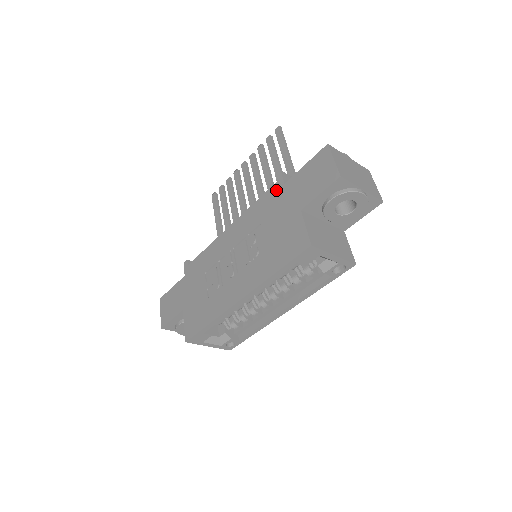
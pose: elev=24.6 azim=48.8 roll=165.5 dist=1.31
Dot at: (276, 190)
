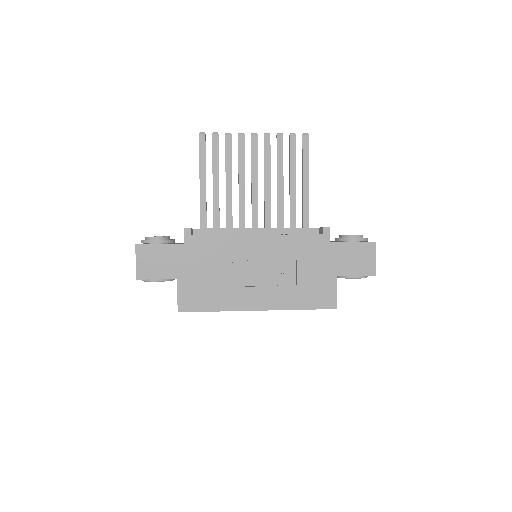
Dot at: (321, 242)
